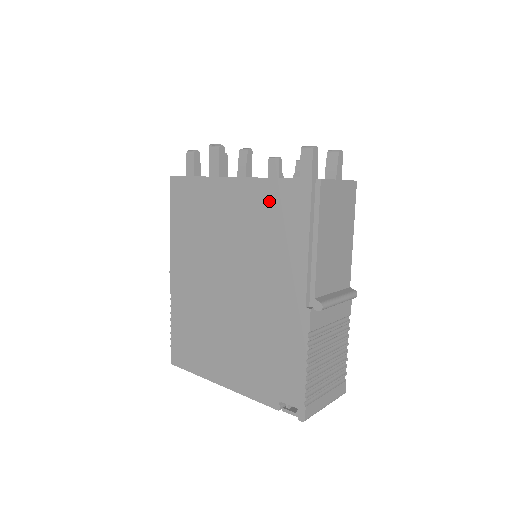
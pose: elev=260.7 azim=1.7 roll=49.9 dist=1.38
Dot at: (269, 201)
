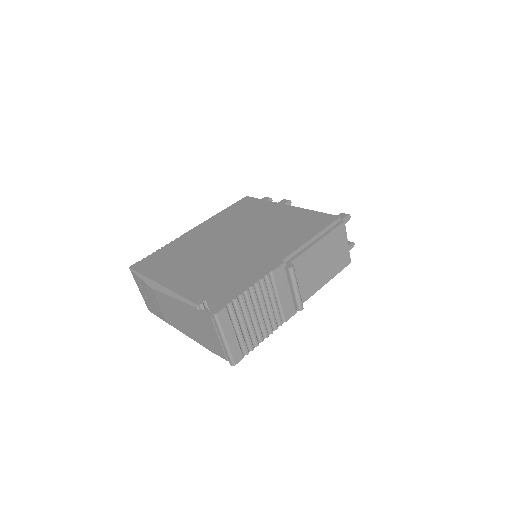
Dot at: (304, 218)
